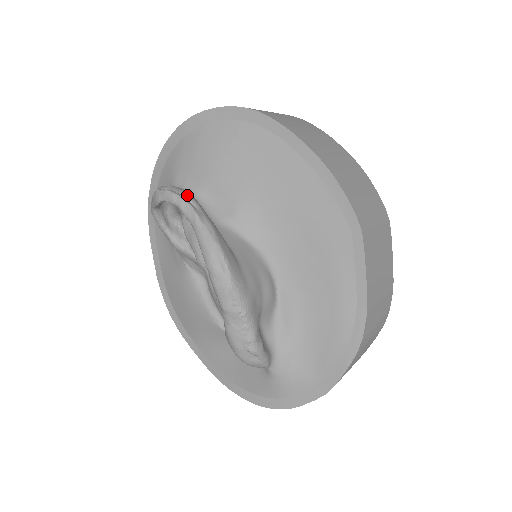
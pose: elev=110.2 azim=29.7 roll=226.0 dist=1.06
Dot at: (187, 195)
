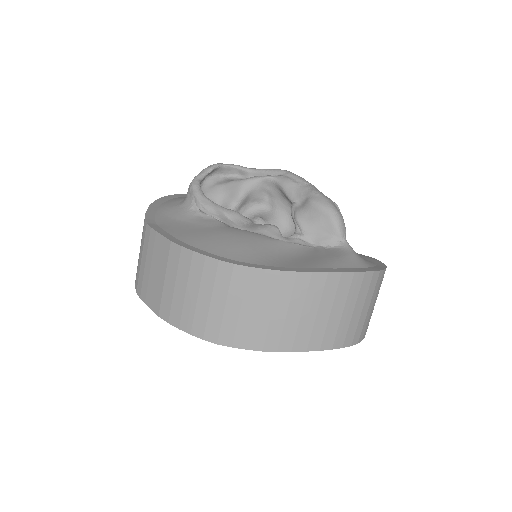
Dot at: (234, 173)
